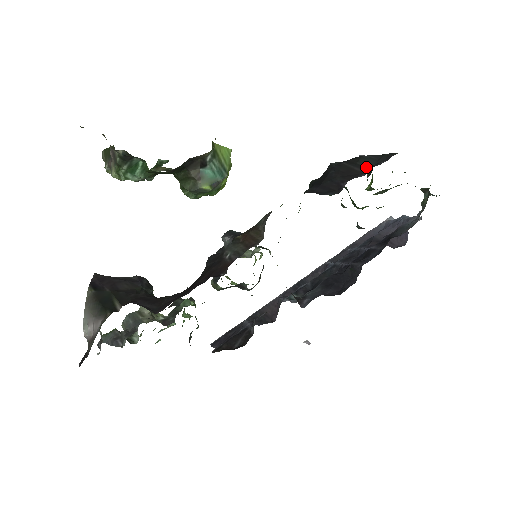
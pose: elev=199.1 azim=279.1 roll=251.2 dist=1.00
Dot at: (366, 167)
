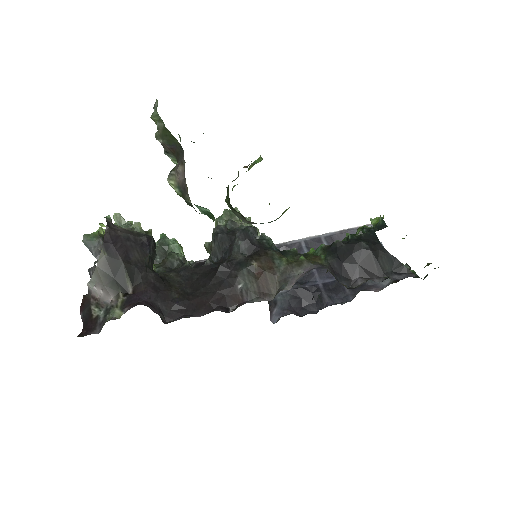
Dot at: (383, 271)
